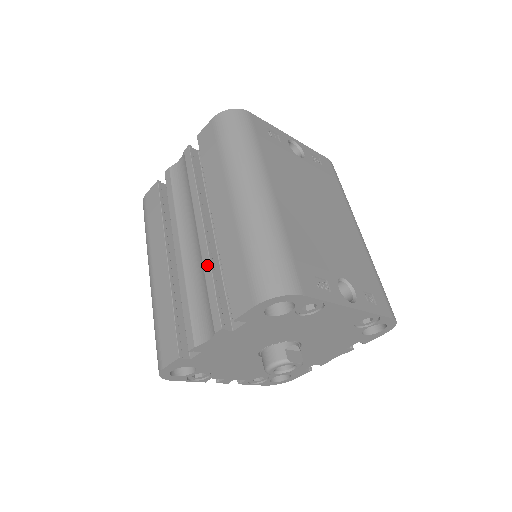
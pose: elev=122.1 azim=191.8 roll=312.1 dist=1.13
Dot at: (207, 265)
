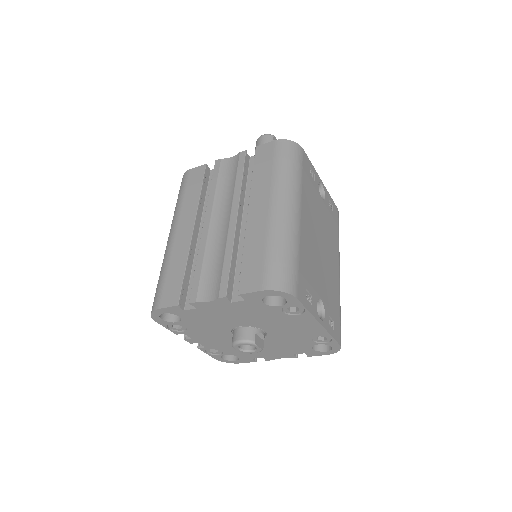
Dot at: (230, 246)
